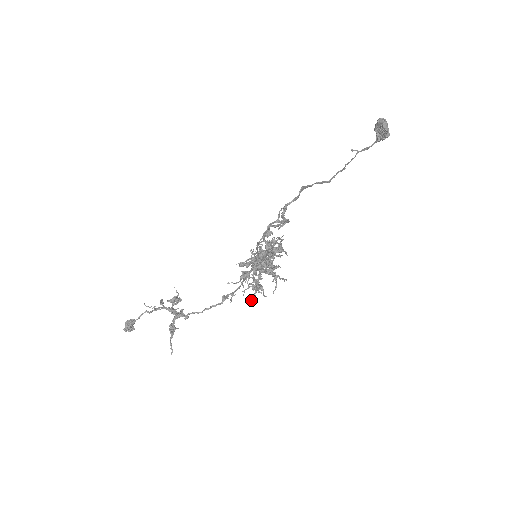
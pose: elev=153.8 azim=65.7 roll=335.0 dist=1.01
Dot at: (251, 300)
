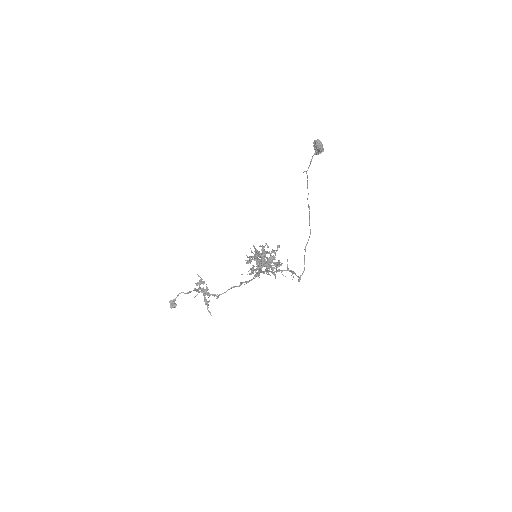
Dot at: (255, 277)
